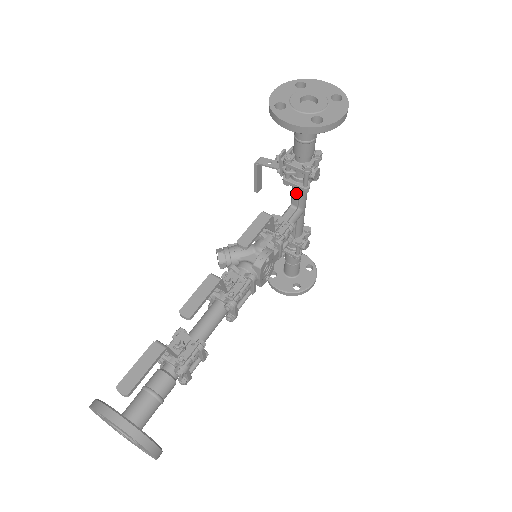
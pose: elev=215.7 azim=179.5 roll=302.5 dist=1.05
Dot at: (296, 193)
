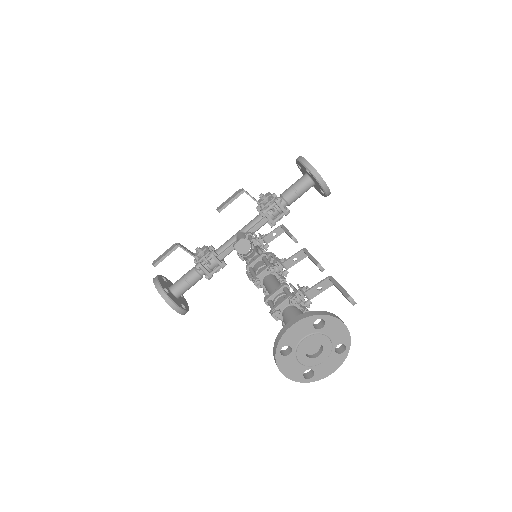
Dot at: (261, 225)
